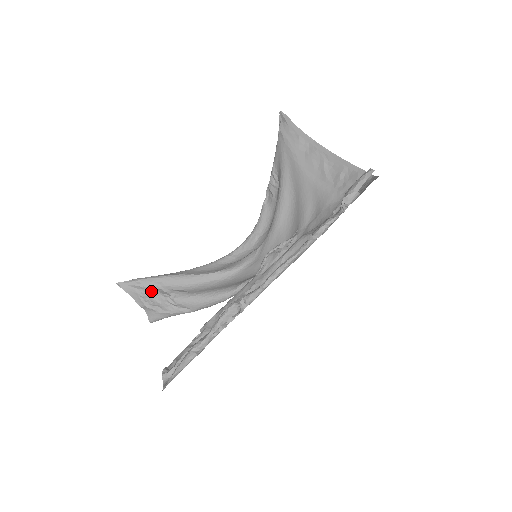
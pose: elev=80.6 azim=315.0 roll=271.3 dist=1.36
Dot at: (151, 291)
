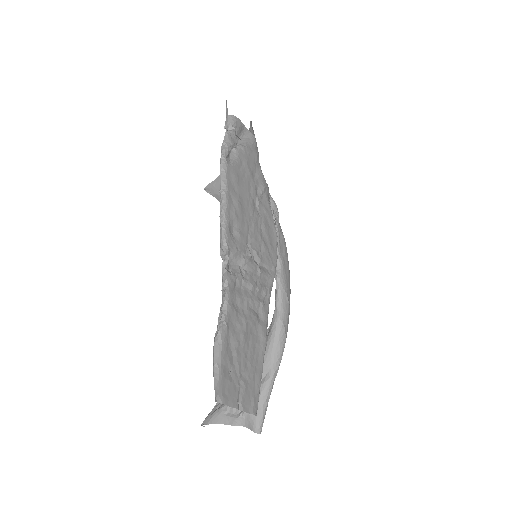
Dot at: occluded
